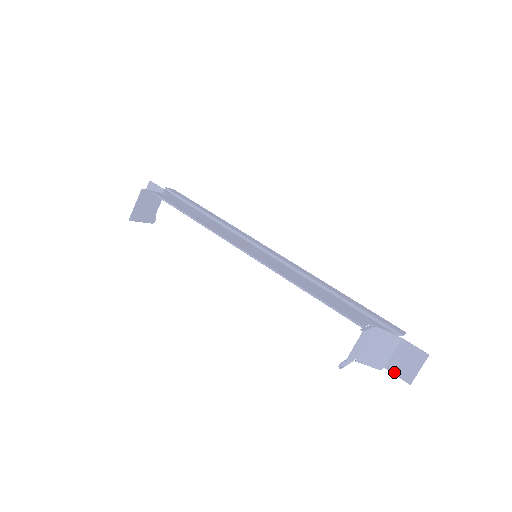
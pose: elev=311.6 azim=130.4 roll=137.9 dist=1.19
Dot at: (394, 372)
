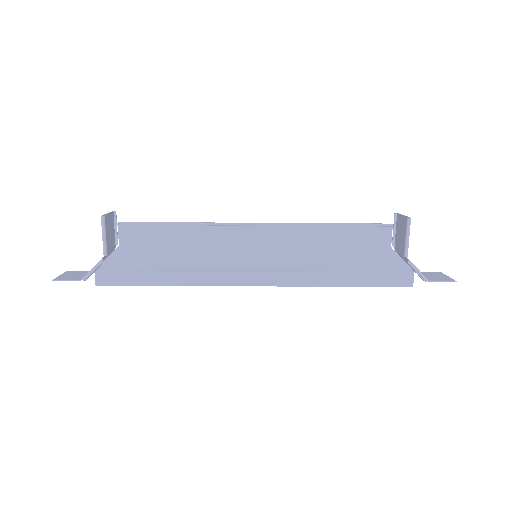
Dot at: (438, 281)
